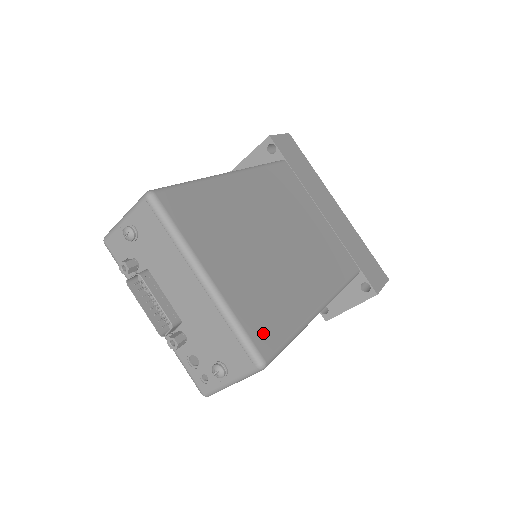
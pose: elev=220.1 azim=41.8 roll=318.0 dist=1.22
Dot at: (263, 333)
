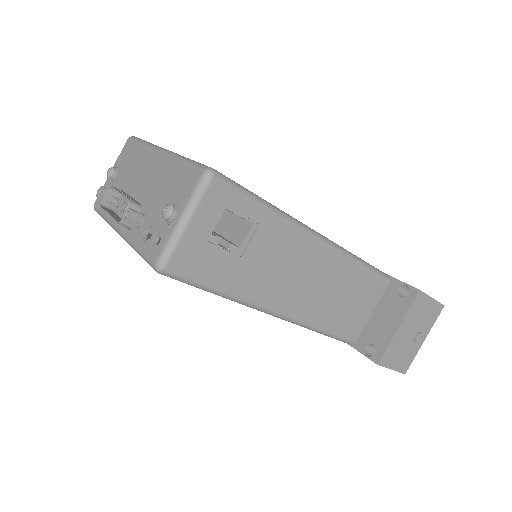
Dot at: occluded
